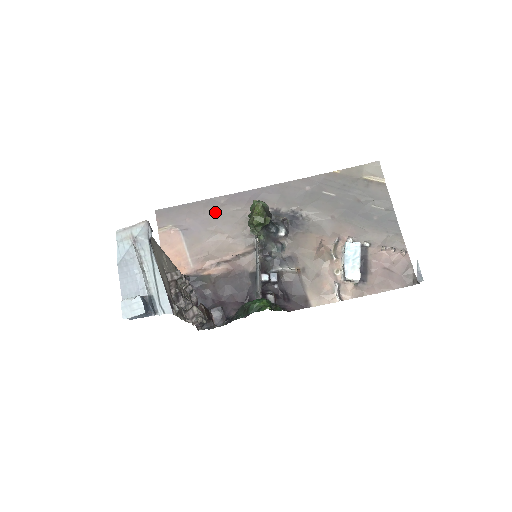
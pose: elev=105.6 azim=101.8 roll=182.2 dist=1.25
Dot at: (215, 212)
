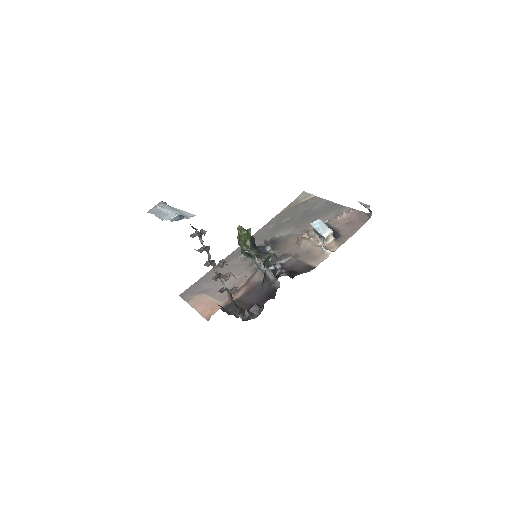
Dot at: (220, 271)
